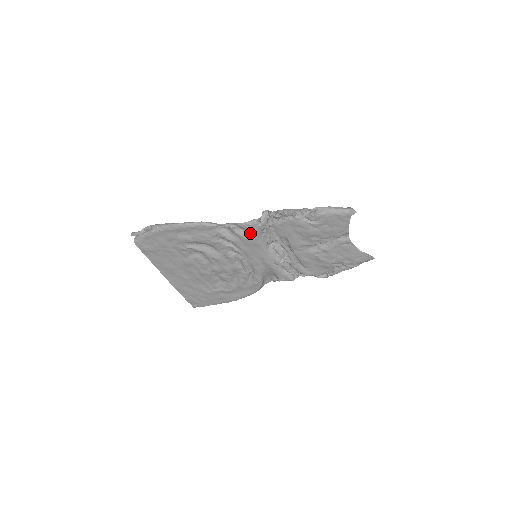
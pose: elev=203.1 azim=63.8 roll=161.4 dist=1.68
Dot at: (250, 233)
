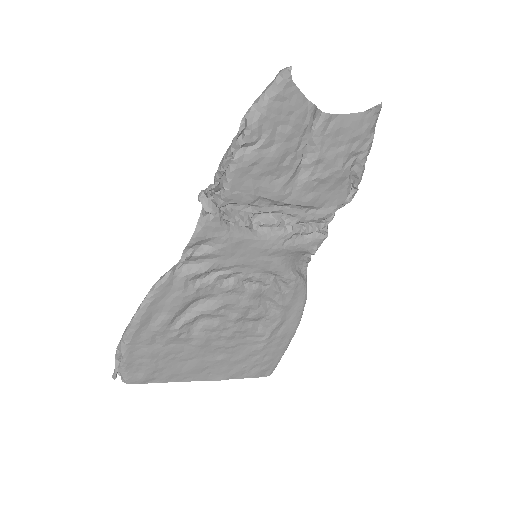
Dot at: (214, 238)
